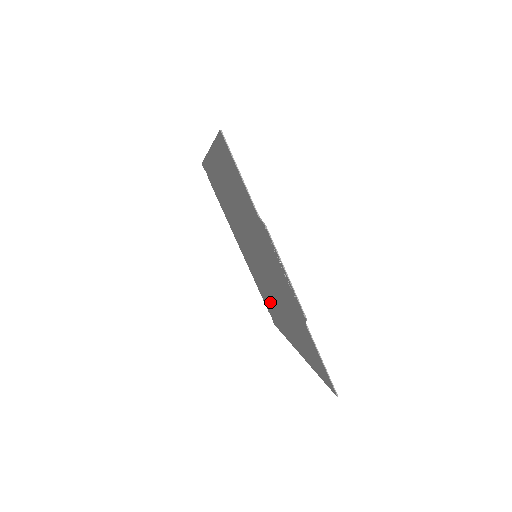
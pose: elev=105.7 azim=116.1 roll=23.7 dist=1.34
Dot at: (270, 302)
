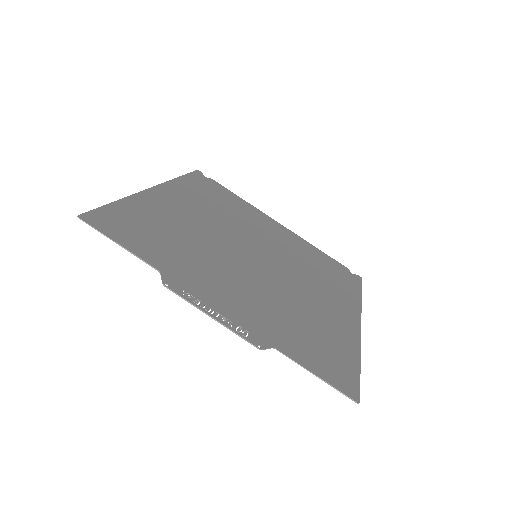
Dot at: (320, 275)
